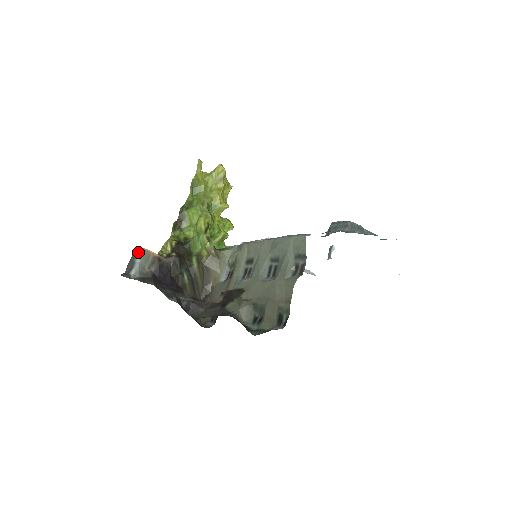
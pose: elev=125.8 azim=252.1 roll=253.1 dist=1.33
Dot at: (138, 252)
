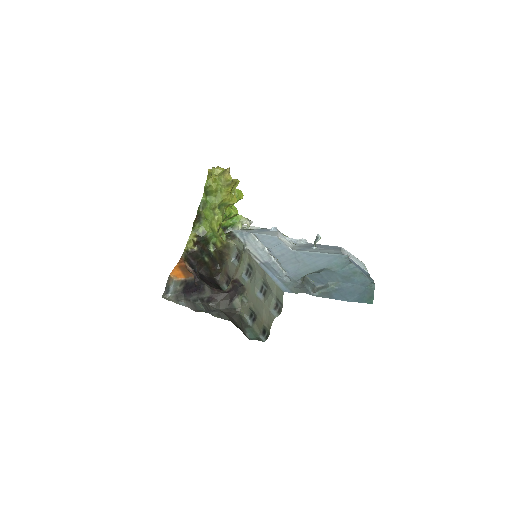
Dot at: (171, 281)
